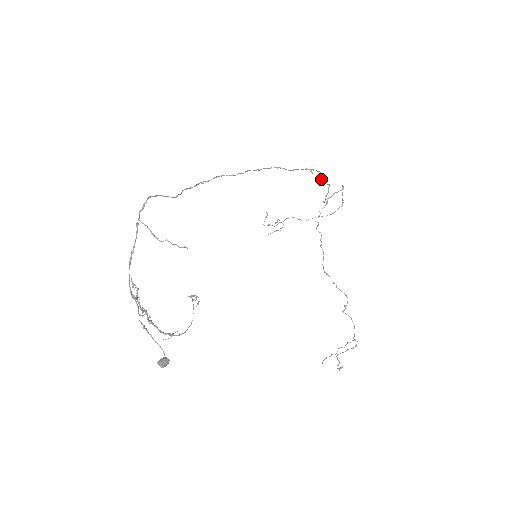
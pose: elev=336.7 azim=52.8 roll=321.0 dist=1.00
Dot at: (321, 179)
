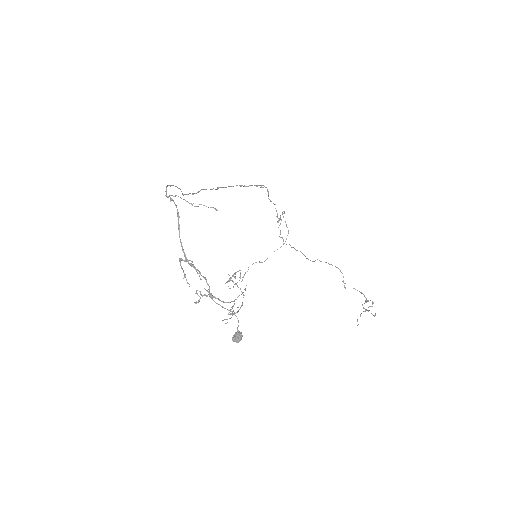
Dot at: occluded
